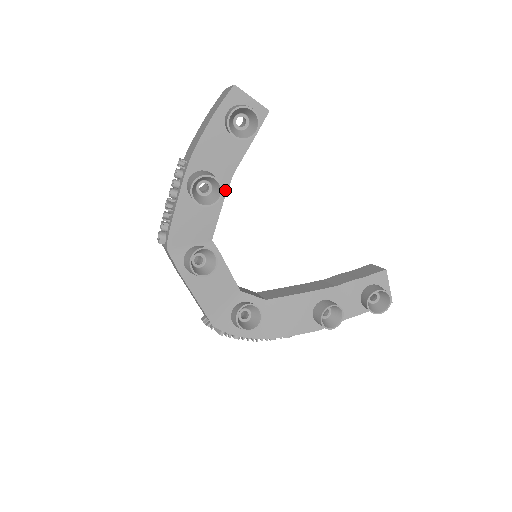
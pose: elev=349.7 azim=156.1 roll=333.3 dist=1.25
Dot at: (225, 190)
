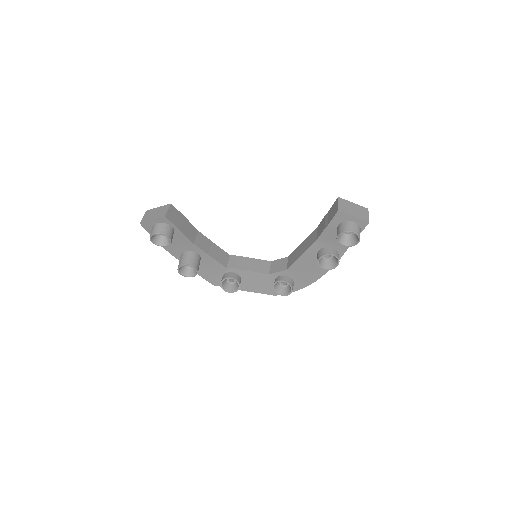
Dot at: (201, 251)
